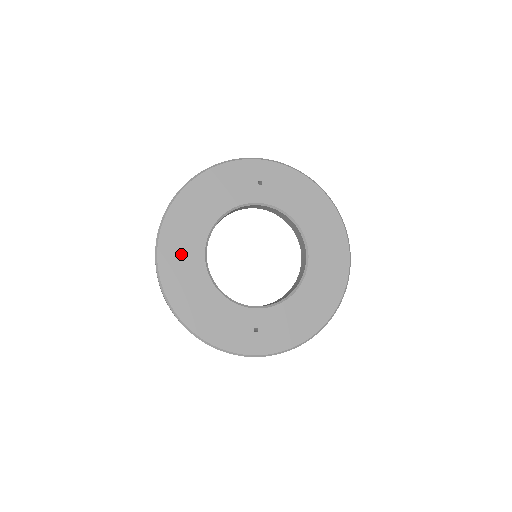
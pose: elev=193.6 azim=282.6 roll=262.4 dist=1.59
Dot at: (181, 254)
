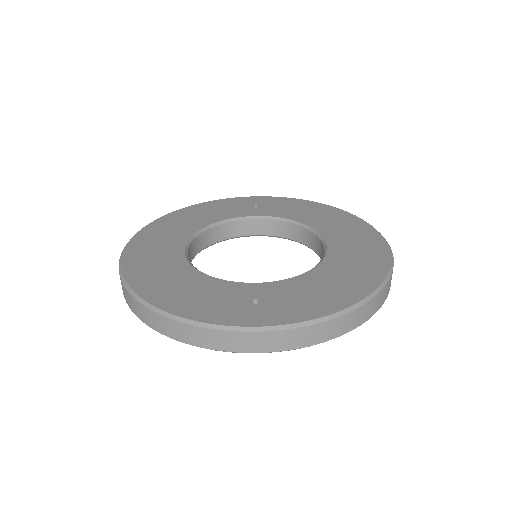
Dot at: (154, 248)
